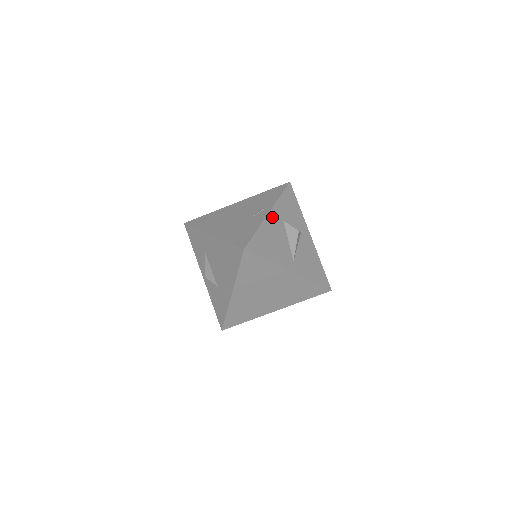
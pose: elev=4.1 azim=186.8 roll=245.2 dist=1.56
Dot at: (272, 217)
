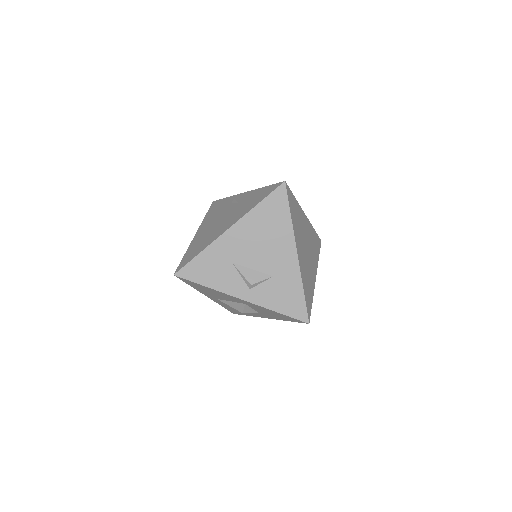
Dot at: occluded
